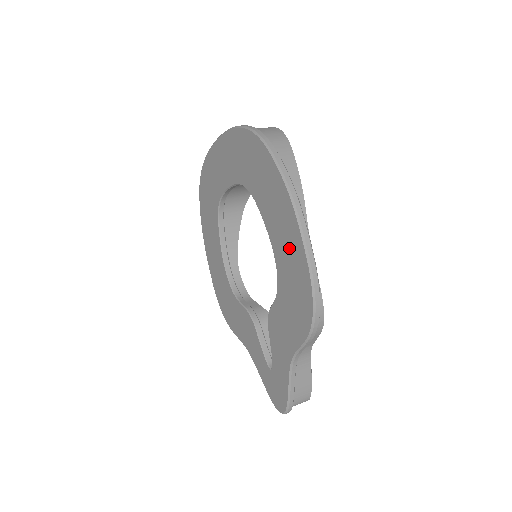
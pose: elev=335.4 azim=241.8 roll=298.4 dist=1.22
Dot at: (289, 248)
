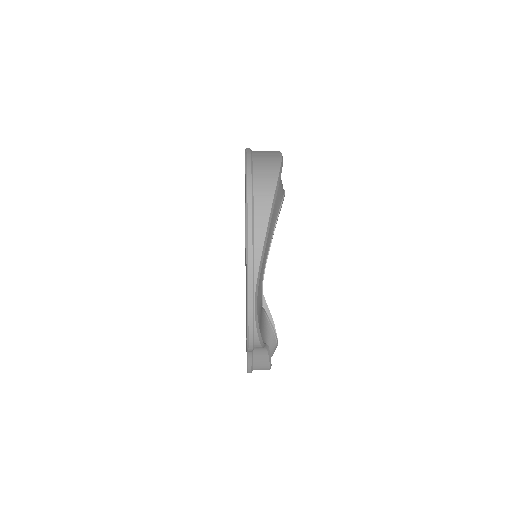
Dot at: (246, 287)
